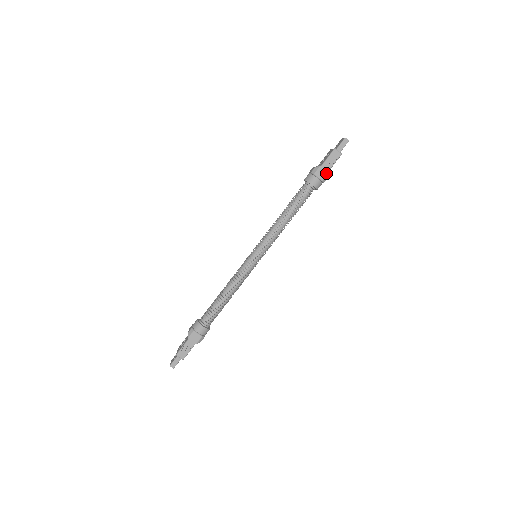
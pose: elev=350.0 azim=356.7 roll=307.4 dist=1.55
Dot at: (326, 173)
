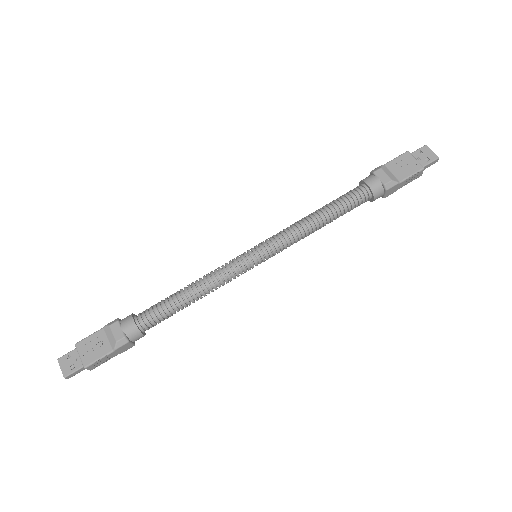
Dot at: (395, 191)
